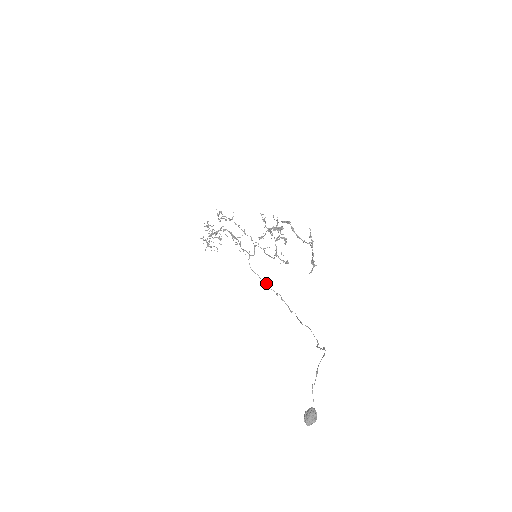
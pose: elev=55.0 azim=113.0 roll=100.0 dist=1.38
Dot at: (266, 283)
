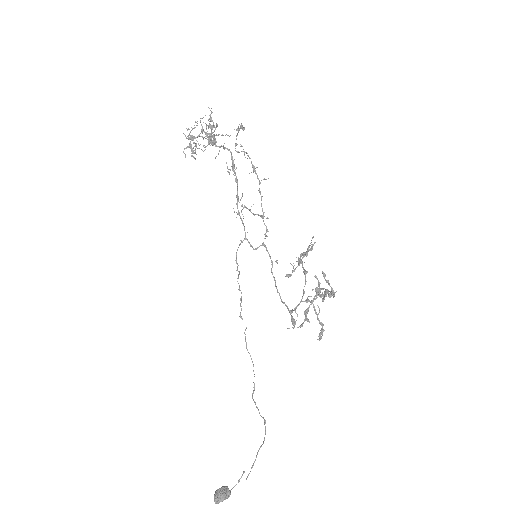
Dot at: (238, 275)
